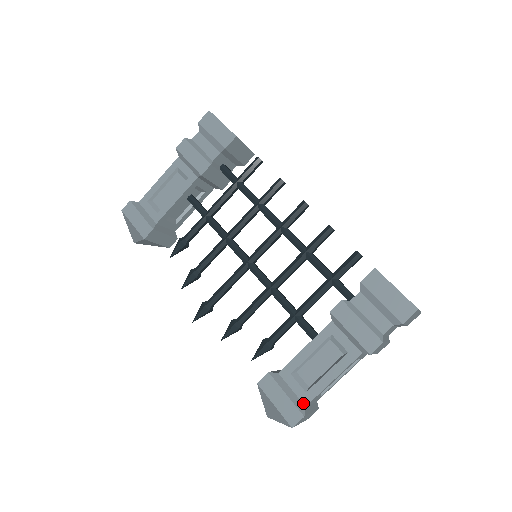
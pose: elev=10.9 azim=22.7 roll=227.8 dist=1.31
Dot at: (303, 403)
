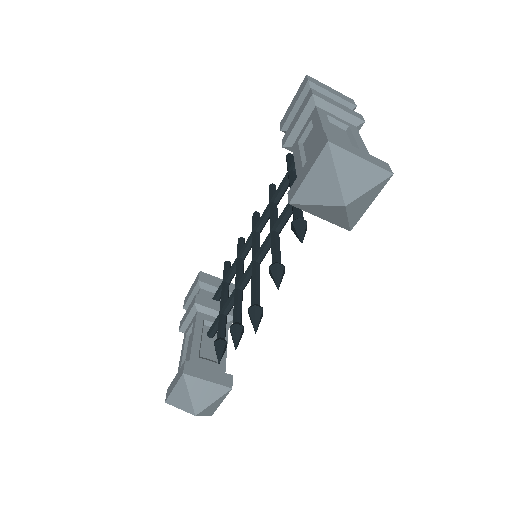
Dot at: occluded
